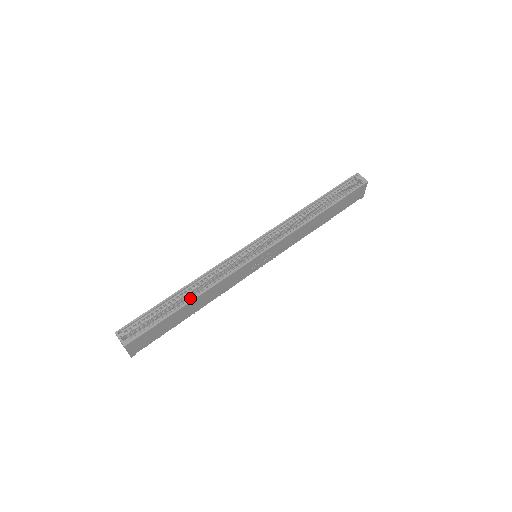
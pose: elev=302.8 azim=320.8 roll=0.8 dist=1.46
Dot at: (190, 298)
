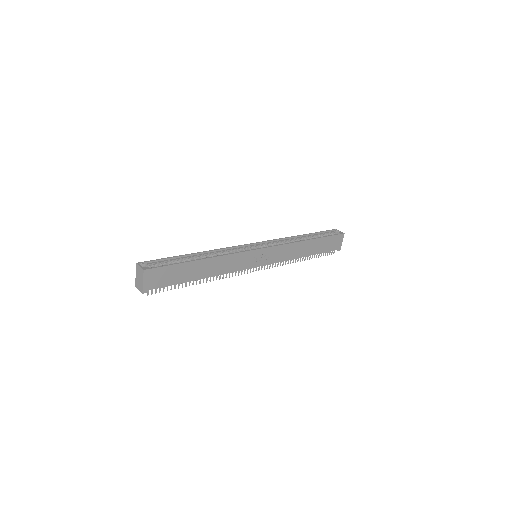
Dot at: (202, 259)
